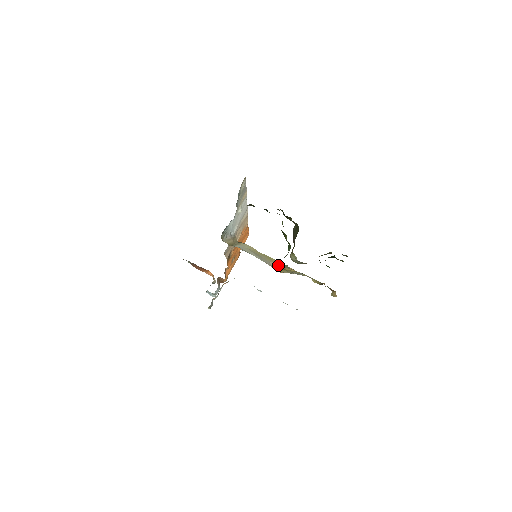
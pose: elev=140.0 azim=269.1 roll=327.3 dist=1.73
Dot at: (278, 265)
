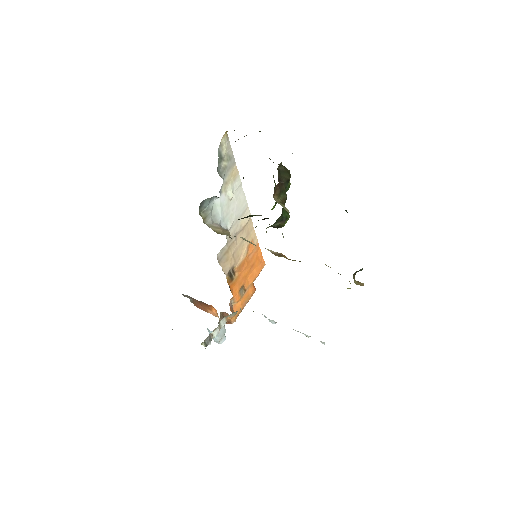
Dot at: (279, 254)
